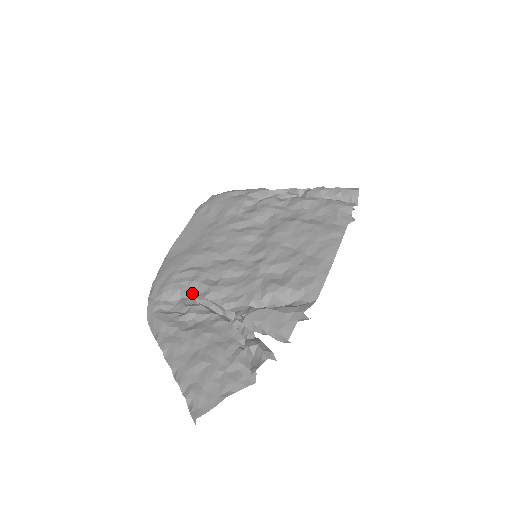
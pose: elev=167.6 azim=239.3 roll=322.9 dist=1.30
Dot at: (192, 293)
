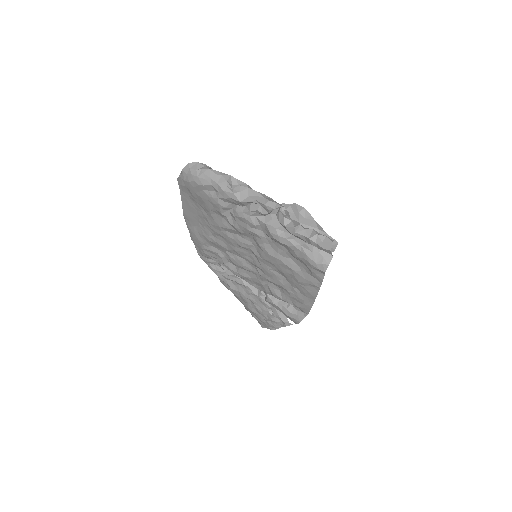
Dot at: occluded
